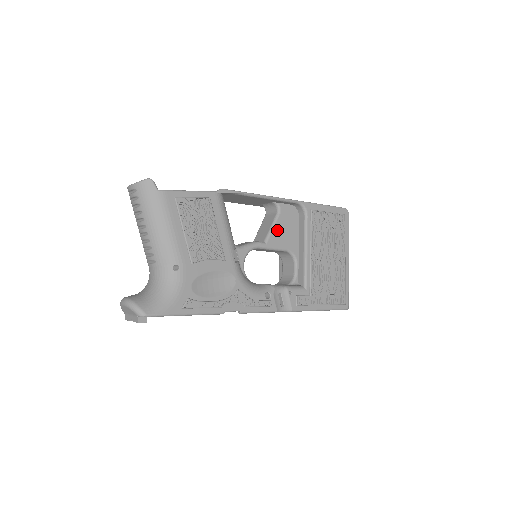
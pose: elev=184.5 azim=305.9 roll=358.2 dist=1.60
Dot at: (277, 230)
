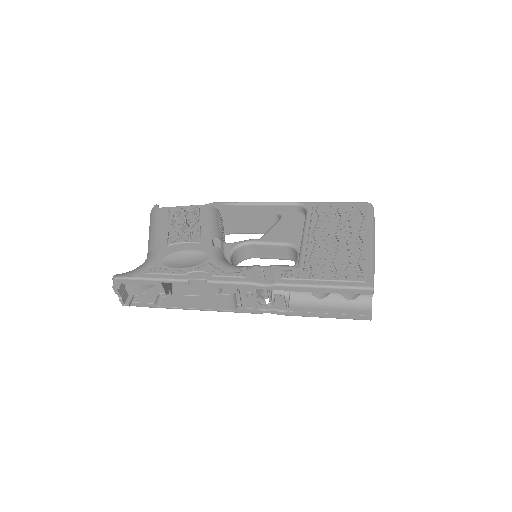
Dot at: (276, 230)
